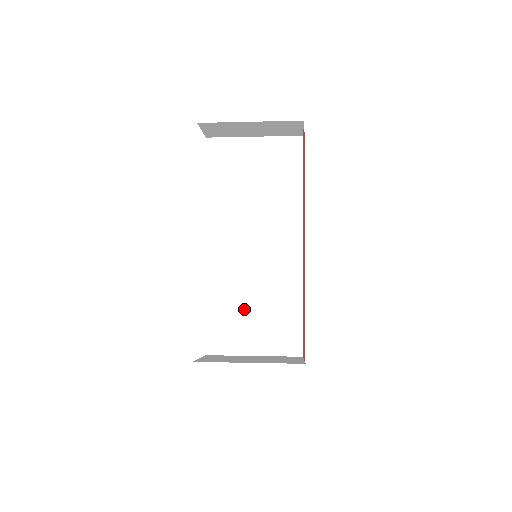
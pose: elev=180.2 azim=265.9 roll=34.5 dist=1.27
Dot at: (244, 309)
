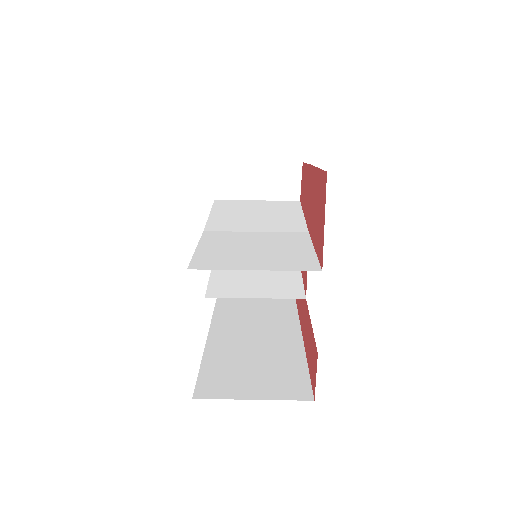
Dot at: occluded
